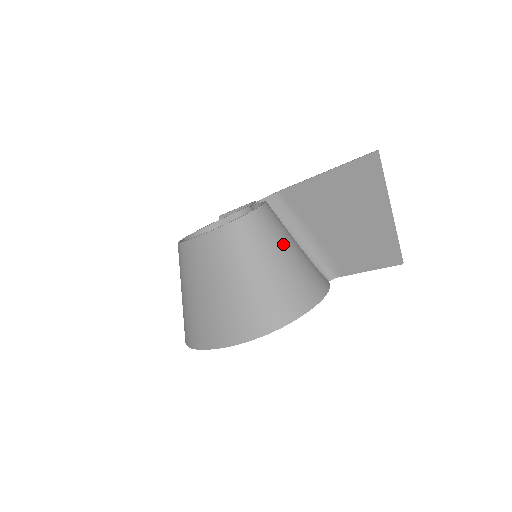
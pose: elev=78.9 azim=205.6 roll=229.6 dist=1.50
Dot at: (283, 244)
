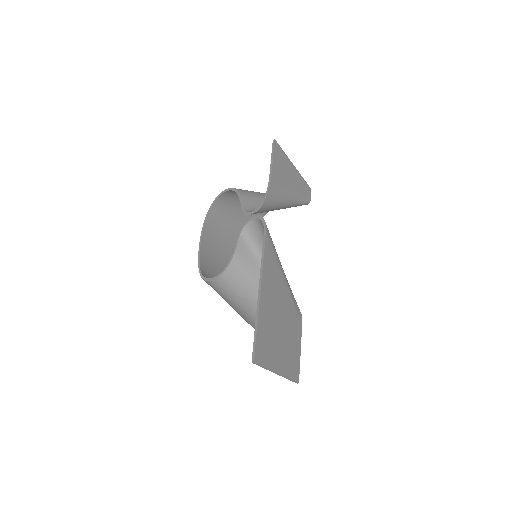
Dot at: (237, 302)
